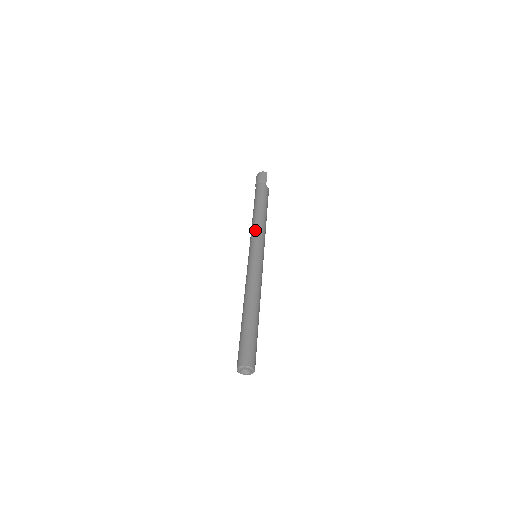
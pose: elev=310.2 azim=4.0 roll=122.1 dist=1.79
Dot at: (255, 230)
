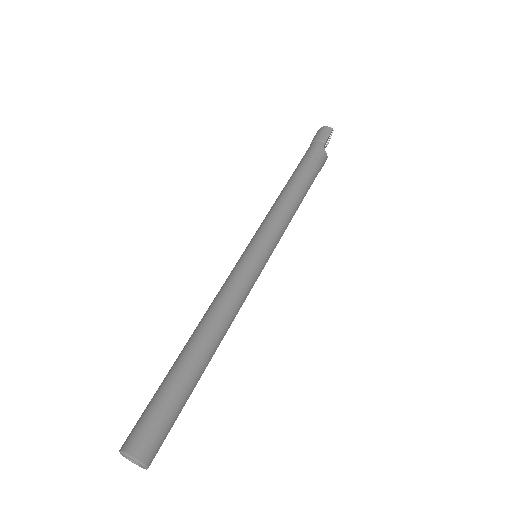
Dot at: (270, 213)
